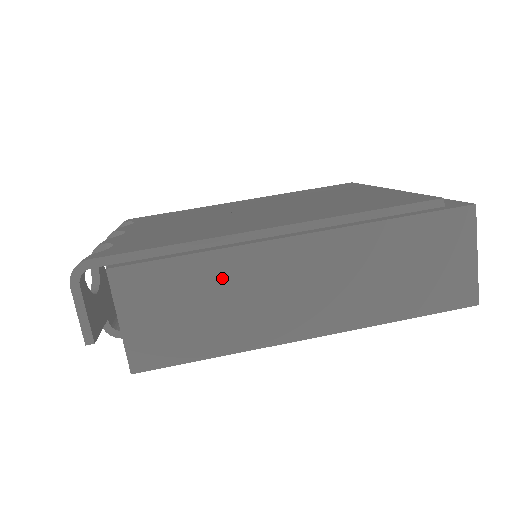
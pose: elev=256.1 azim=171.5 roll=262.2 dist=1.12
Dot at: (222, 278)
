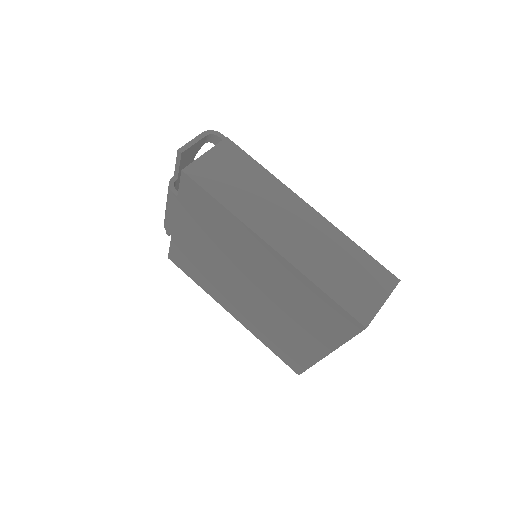
Dot at: (263, 185)
